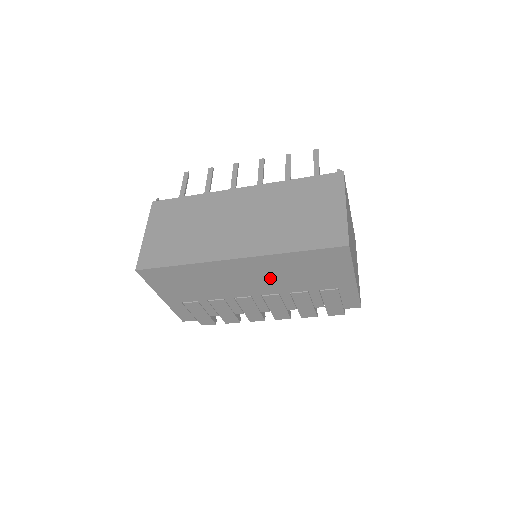
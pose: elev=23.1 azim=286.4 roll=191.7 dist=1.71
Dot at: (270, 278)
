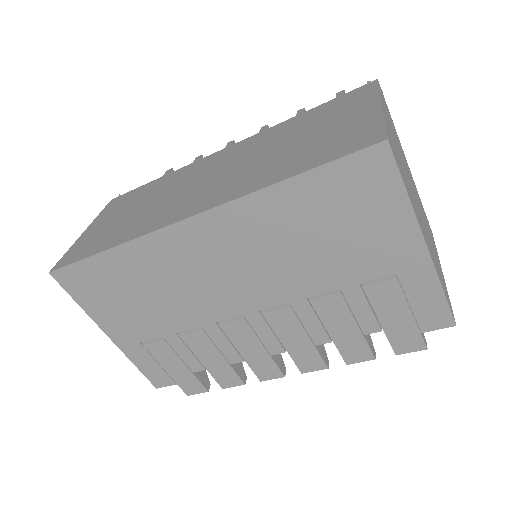
Dot at: (261, 262)
